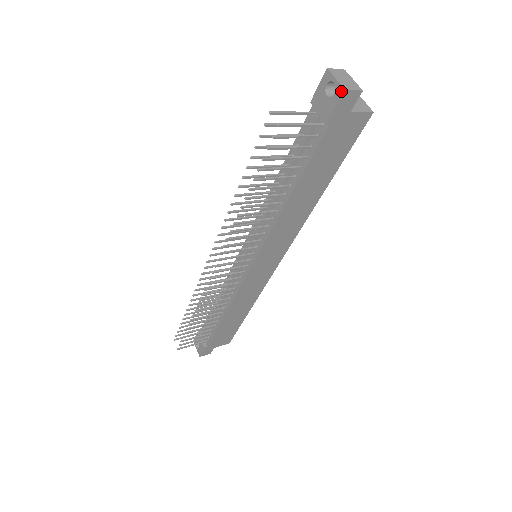
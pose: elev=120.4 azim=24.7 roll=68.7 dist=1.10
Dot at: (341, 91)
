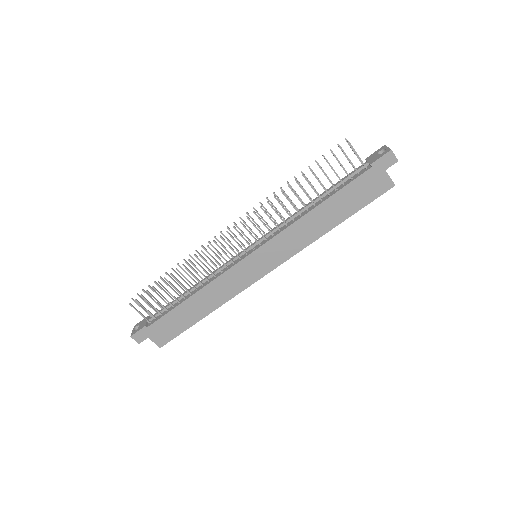
Dot at: (389, 150)
